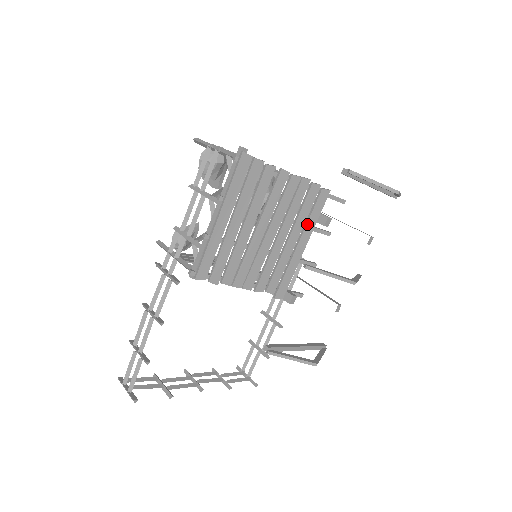
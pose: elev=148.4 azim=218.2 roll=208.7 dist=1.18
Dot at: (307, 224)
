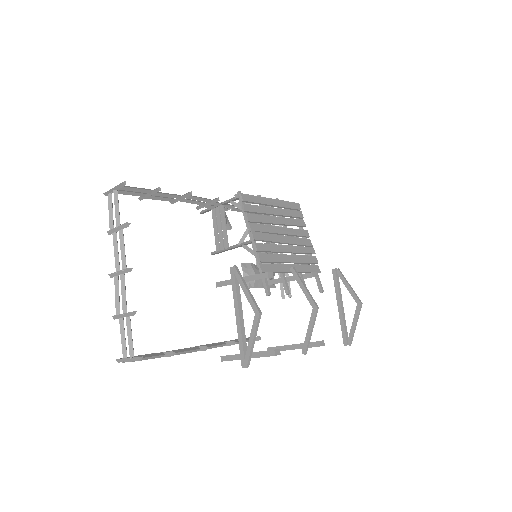
Dot at: (301, 265)
